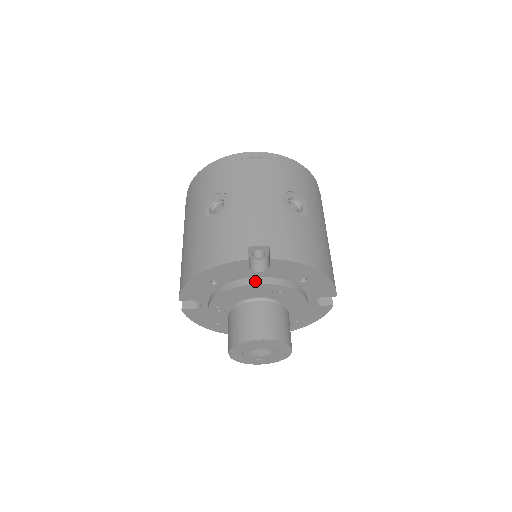
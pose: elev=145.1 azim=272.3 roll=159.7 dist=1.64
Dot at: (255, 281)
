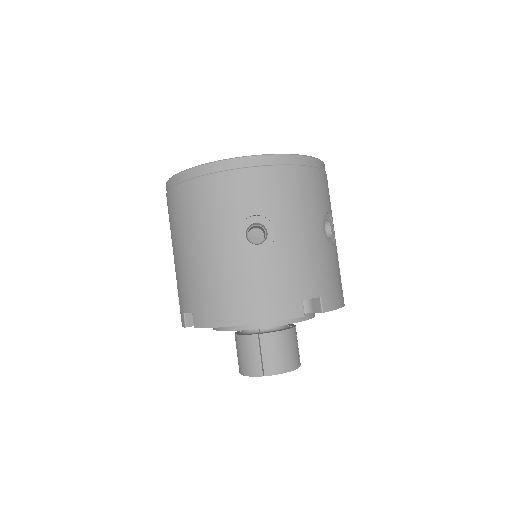
Dot at: (291, 320)
